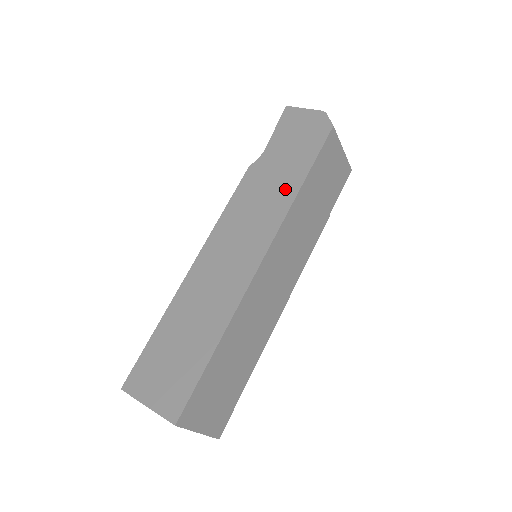
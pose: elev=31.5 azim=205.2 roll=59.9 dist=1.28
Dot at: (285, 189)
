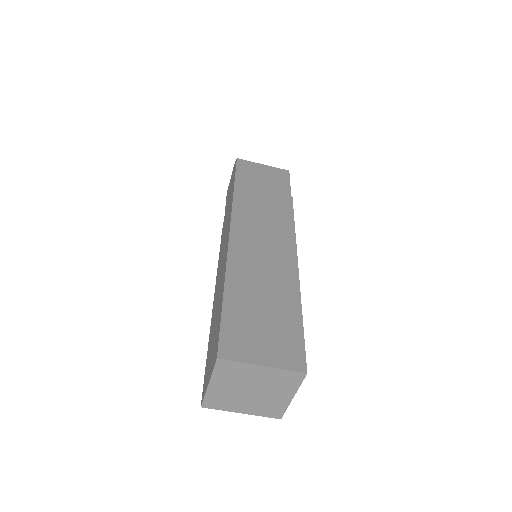
Dot at: (230, 203)
